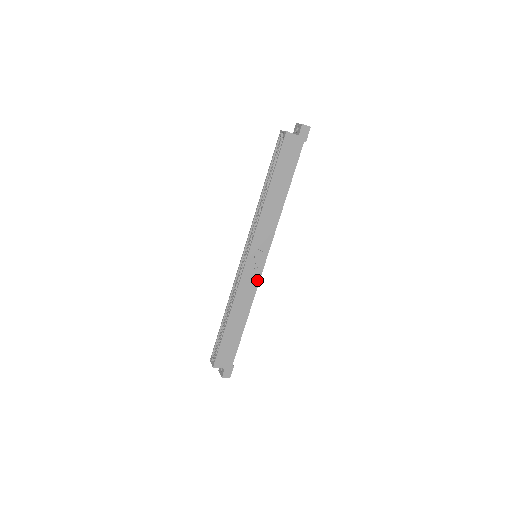
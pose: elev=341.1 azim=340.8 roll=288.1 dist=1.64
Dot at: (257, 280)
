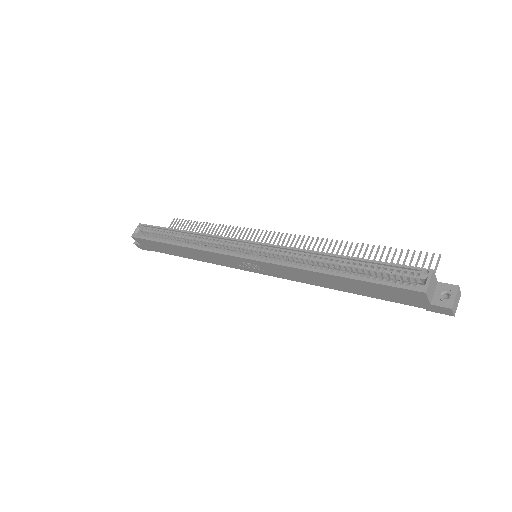
Dot at: (231, 266)
